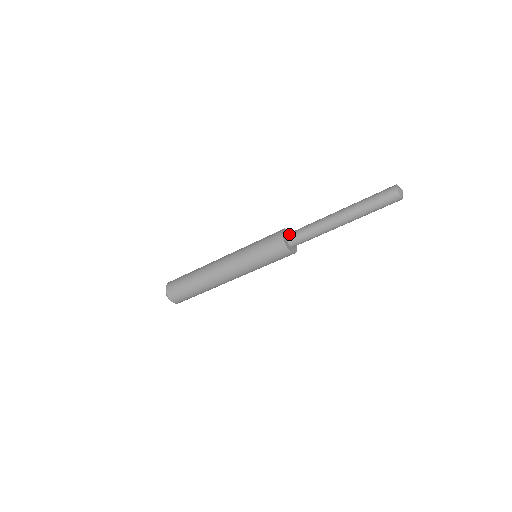
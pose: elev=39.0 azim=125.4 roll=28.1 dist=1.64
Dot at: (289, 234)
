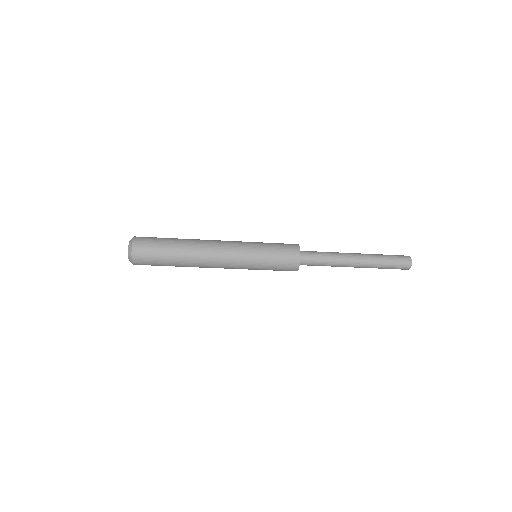
Dot at: (303, 254)
